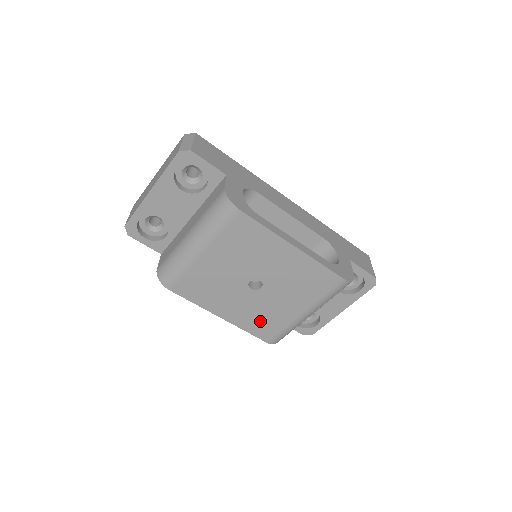
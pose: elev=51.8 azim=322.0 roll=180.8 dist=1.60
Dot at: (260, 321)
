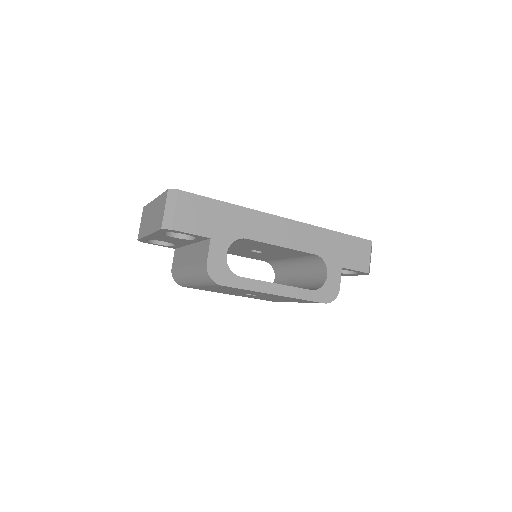
Dot at: occluded
